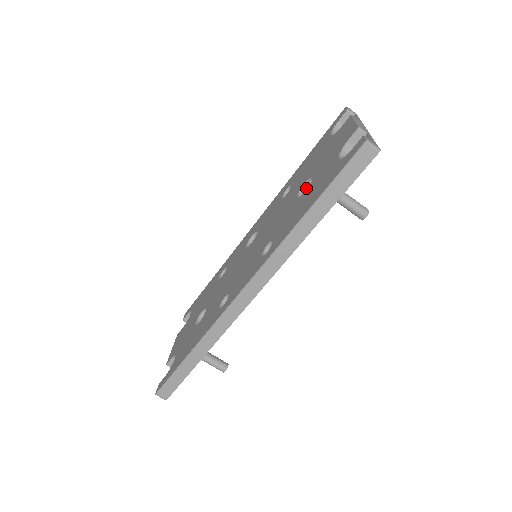
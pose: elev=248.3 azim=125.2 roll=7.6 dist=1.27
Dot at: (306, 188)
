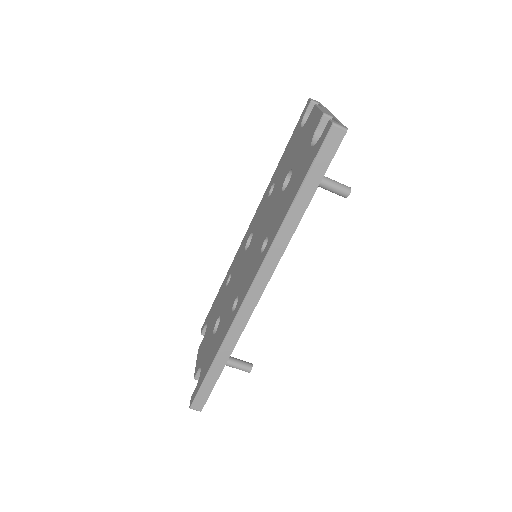
Dot at: (288, 181)
